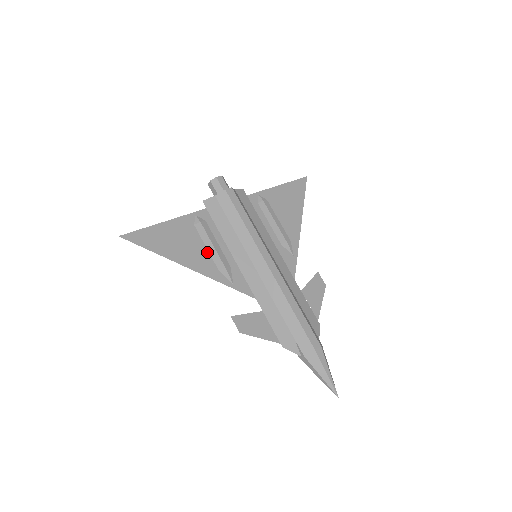
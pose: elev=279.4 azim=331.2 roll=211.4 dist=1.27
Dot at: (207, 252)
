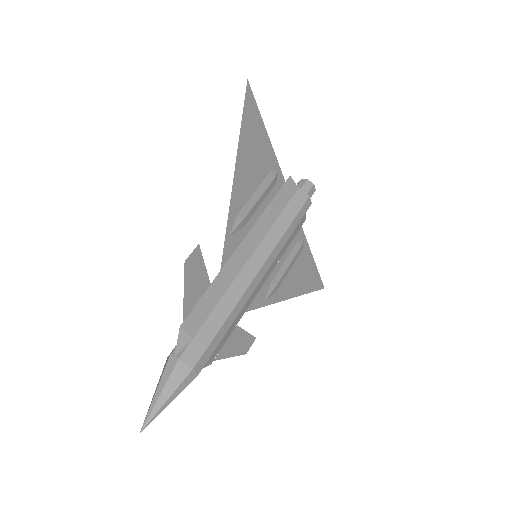
Dot at: (251, 193)
